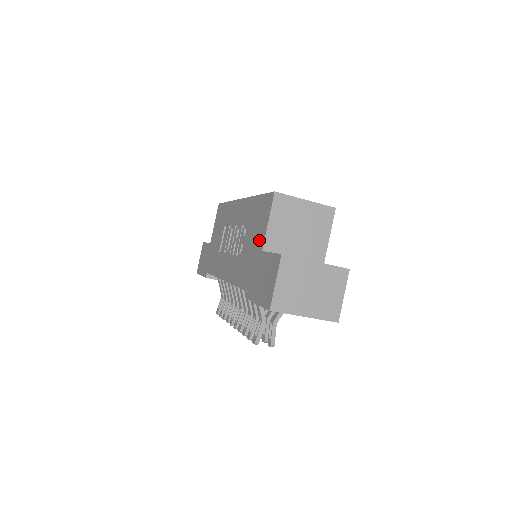
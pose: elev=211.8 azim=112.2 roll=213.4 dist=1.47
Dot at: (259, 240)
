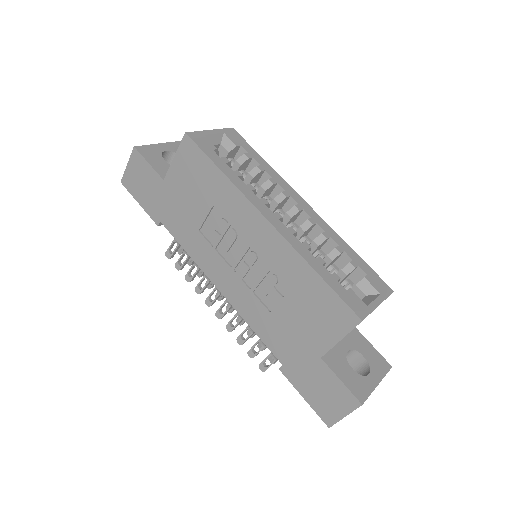
Dot at: (316, 339)
